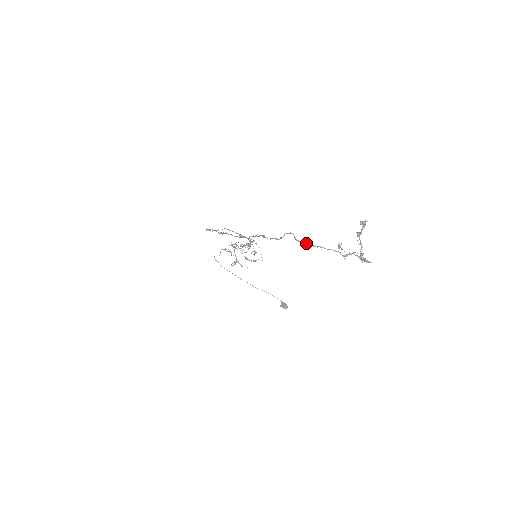
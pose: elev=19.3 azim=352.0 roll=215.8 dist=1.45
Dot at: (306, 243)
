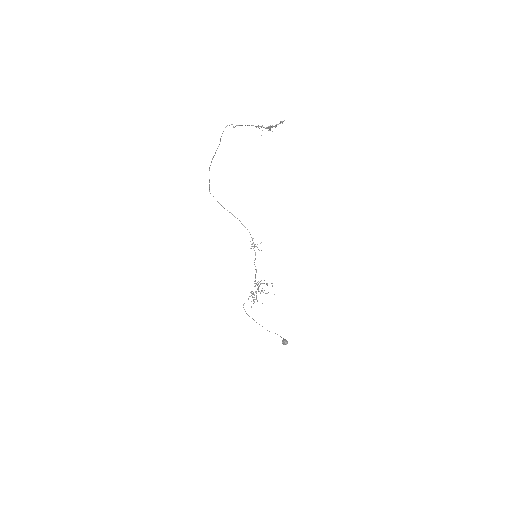
Dot at: (237, 125)
